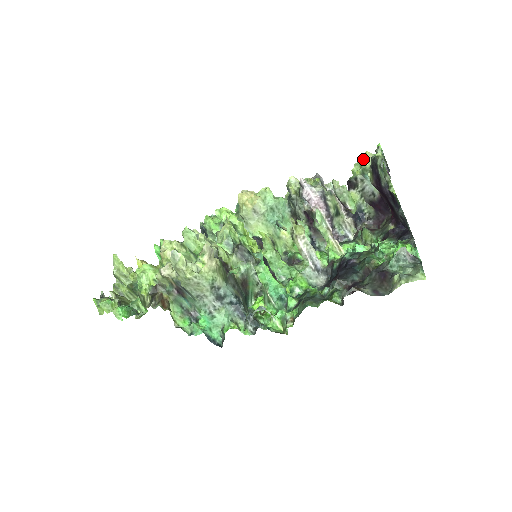
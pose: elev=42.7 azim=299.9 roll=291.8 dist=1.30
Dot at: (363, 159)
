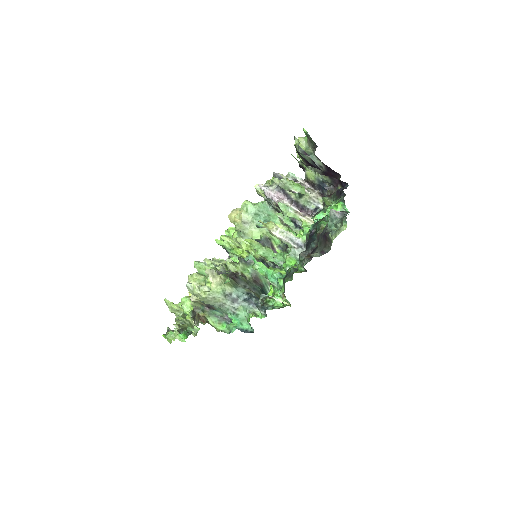
Dot at: (299, 145)
